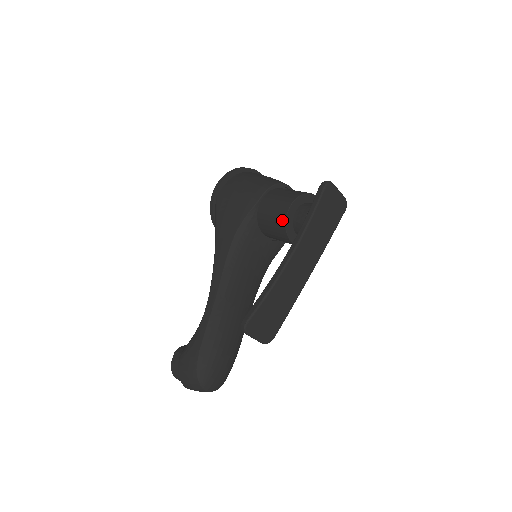
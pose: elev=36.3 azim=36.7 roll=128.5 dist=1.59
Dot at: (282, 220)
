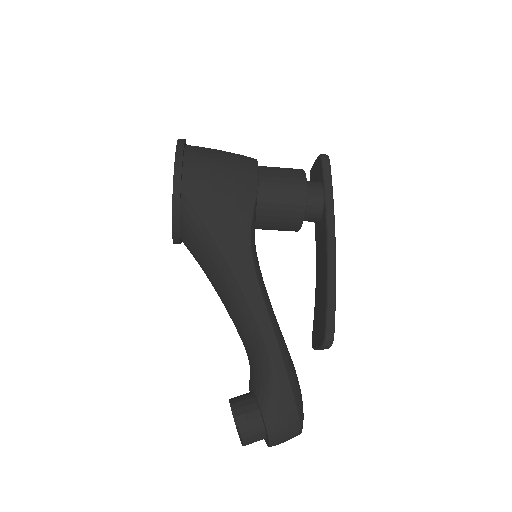
Dot at: (300, 207)
